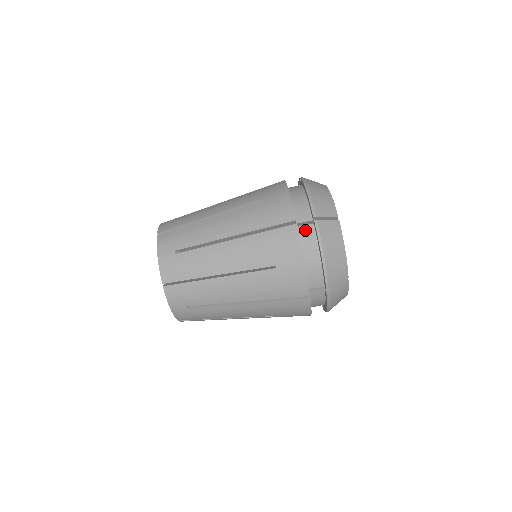
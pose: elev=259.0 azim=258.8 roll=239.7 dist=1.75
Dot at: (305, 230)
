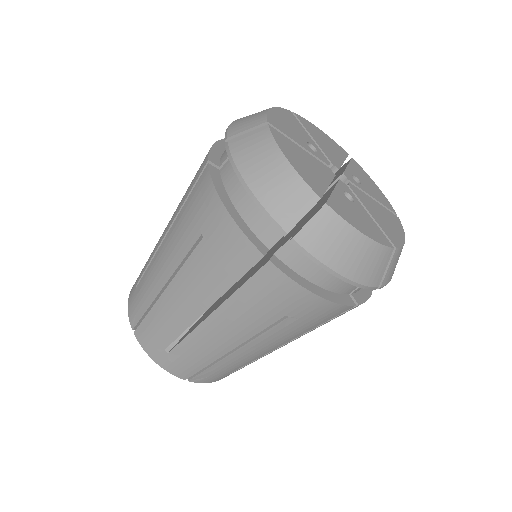
Dot at: (287, 252)
